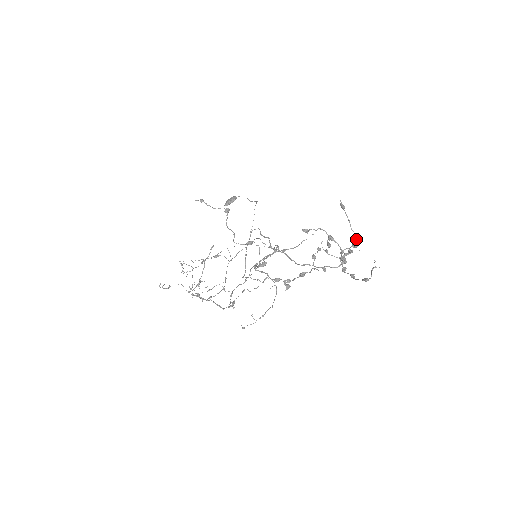
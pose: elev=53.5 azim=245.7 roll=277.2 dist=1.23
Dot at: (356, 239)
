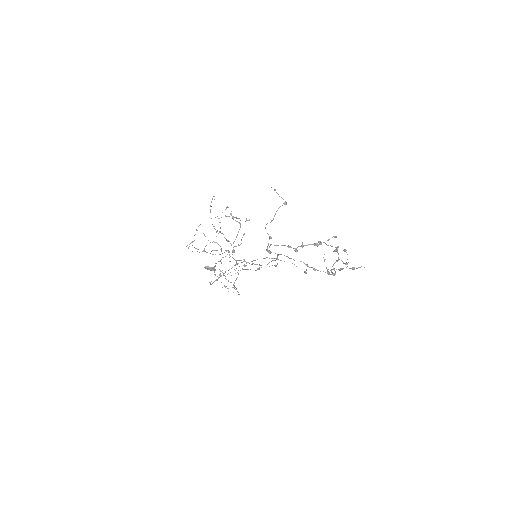
Dot at: (348, 262)
